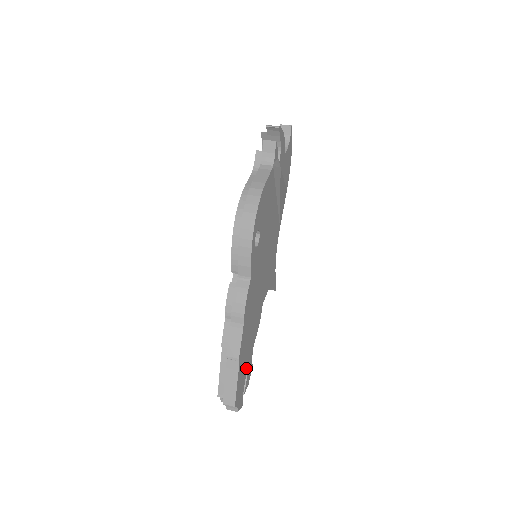
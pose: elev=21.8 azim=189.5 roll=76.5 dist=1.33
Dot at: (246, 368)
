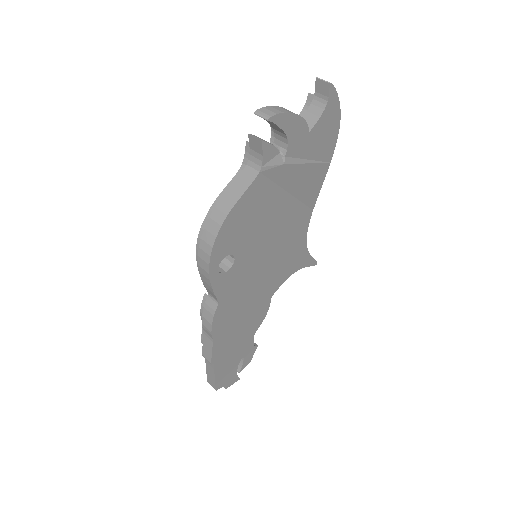
Dot at: (238, 356)
